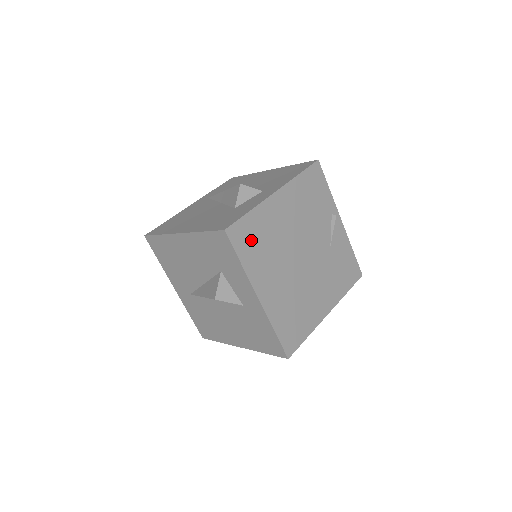
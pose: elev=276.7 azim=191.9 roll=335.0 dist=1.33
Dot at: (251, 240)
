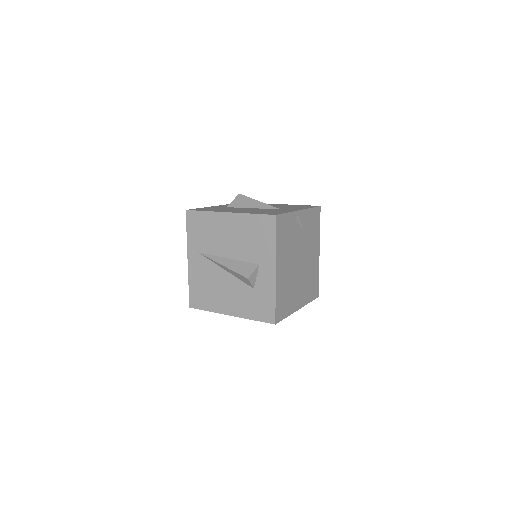
Dot at: (283, 305)
